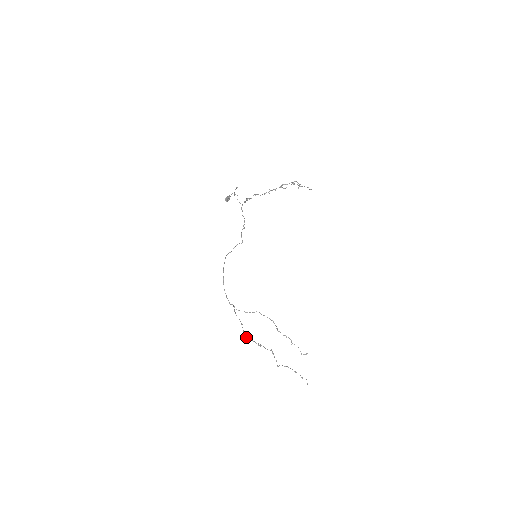
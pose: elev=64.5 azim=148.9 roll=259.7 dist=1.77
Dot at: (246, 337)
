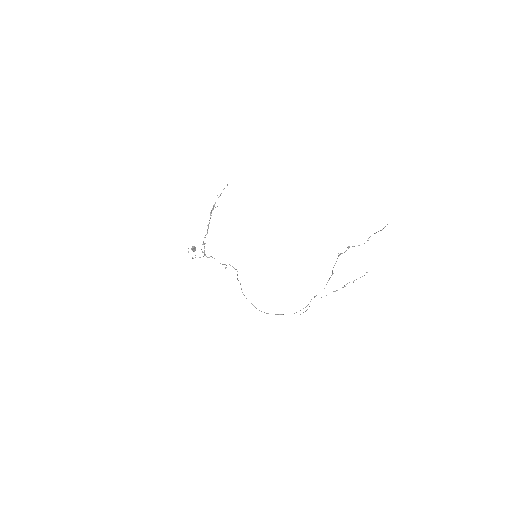
Dot at: occluded
